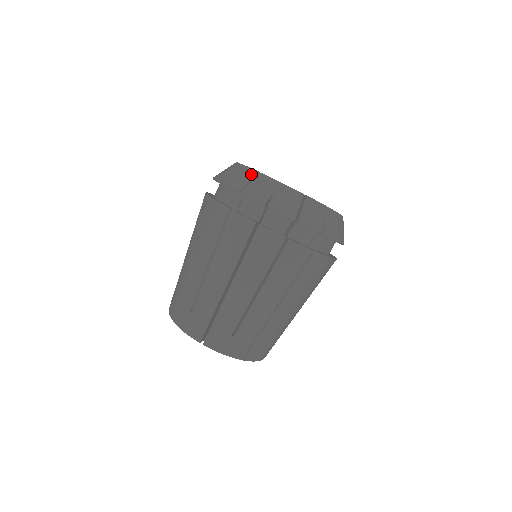
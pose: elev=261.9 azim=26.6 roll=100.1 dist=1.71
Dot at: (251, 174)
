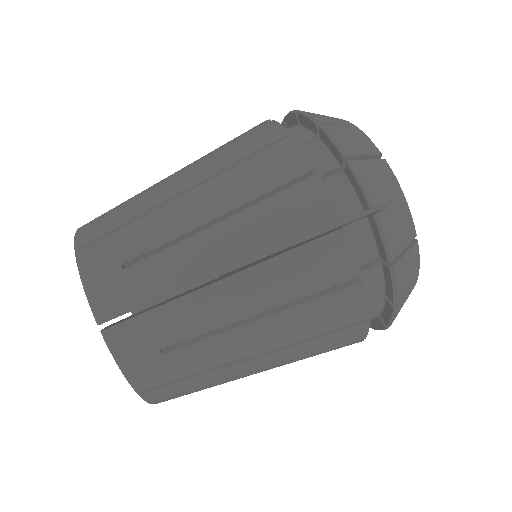
Dot at: occluded
